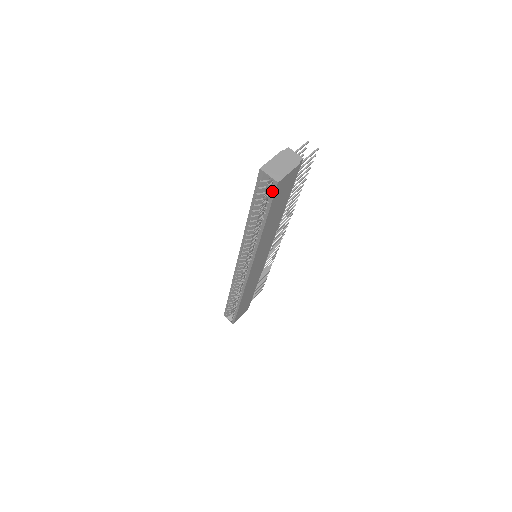
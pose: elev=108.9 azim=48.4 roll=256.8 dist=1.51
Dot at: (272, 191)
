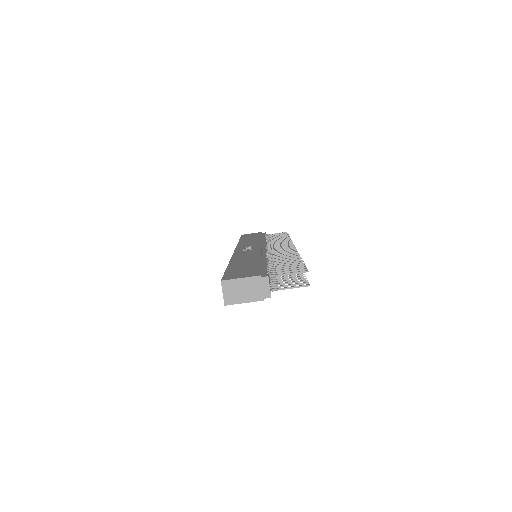
Dot at: occluded
